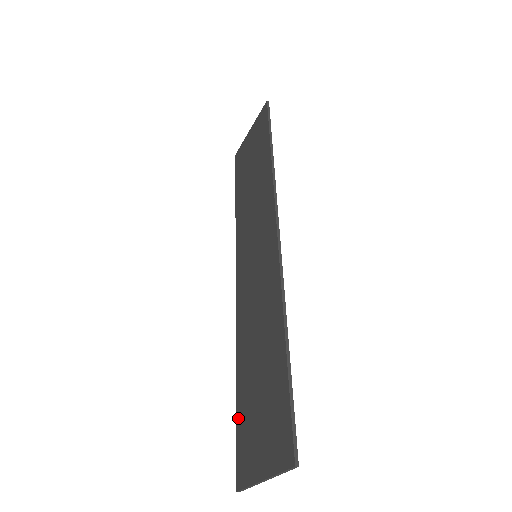
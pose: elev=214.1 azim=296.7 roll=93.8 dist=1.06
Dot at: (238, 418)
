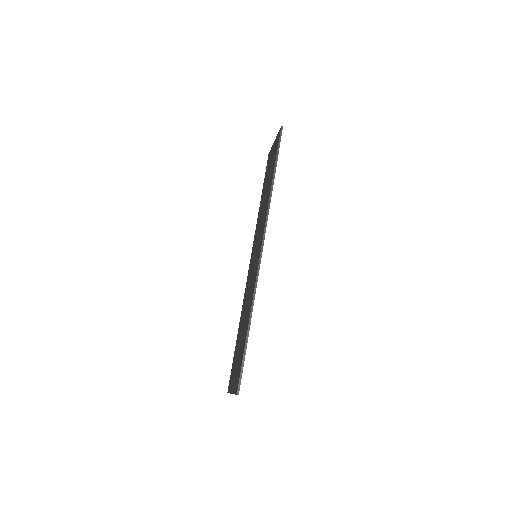
Dot at: (234, 355)
